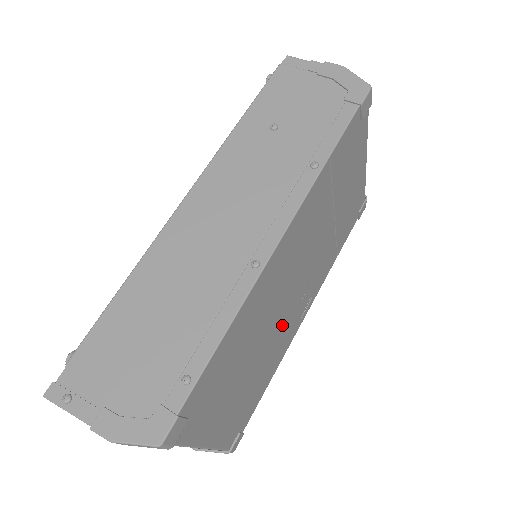
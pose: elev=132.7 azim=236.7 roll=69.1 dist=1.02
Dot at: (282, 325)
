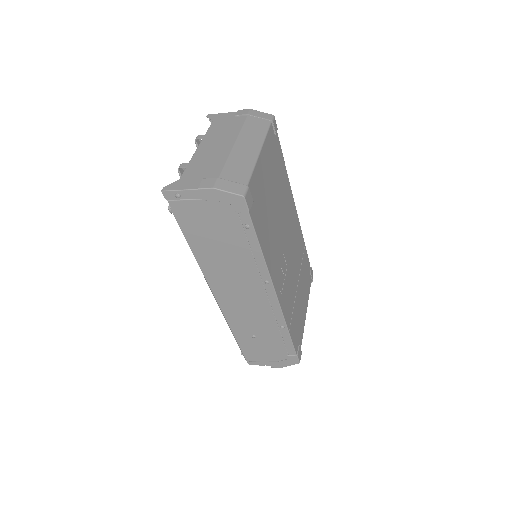
Dot at: (279, 242)
